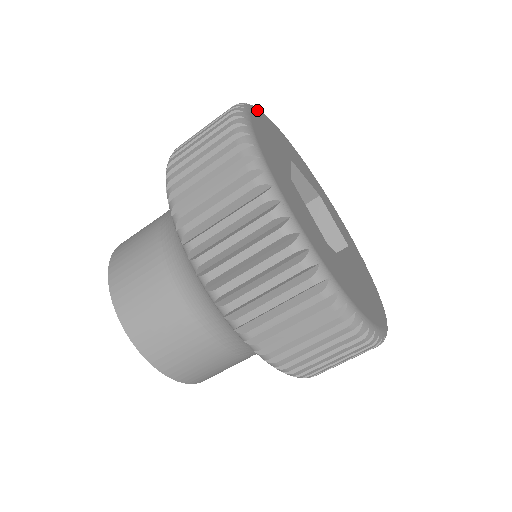
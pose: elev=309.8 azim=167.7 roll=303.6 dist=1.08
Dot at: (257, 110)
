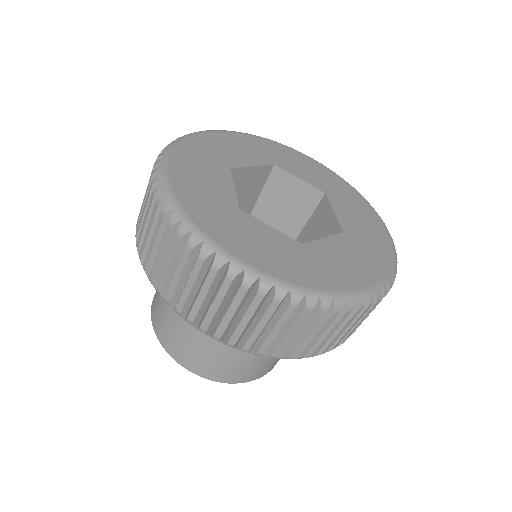
Dot at: (172, 155)
